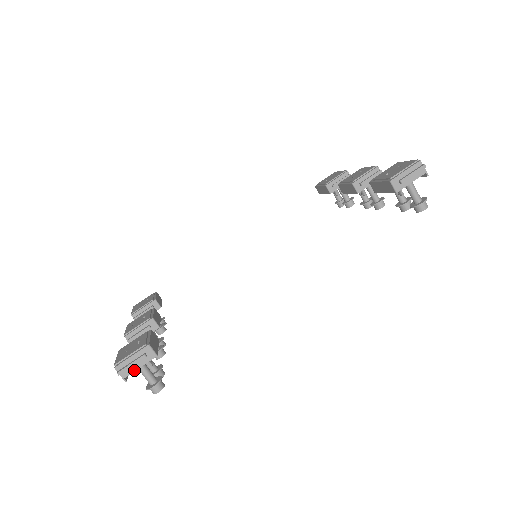
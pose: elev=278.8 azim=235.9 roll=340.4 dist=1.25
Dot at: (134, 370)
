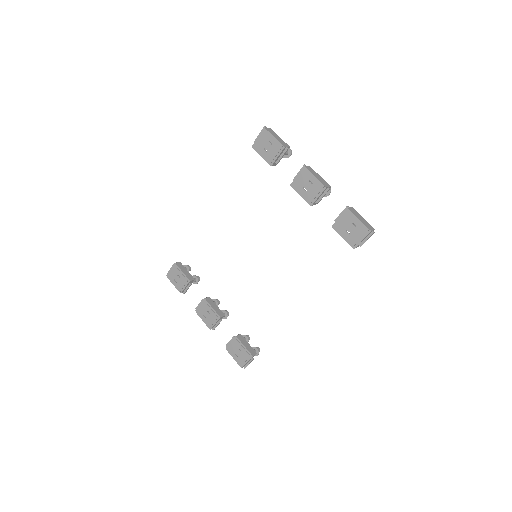
Dot at: occluded
